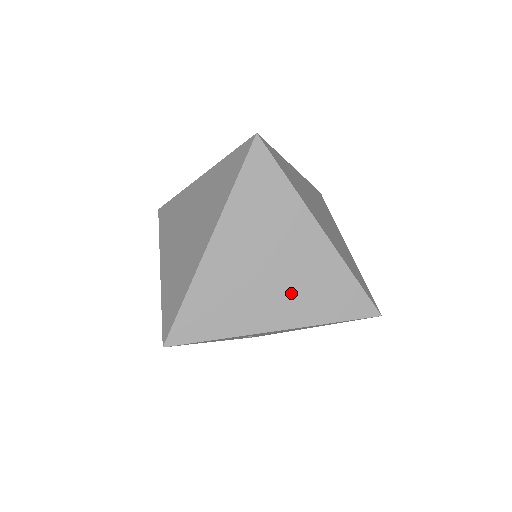
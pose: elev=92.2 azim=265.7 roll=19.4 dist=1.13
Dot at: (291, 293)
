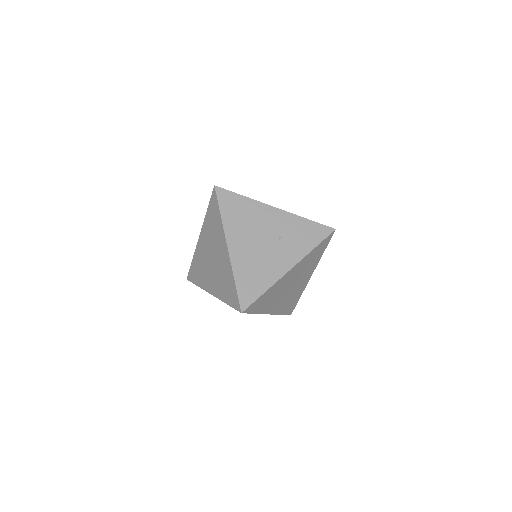
Dot at: occluded
